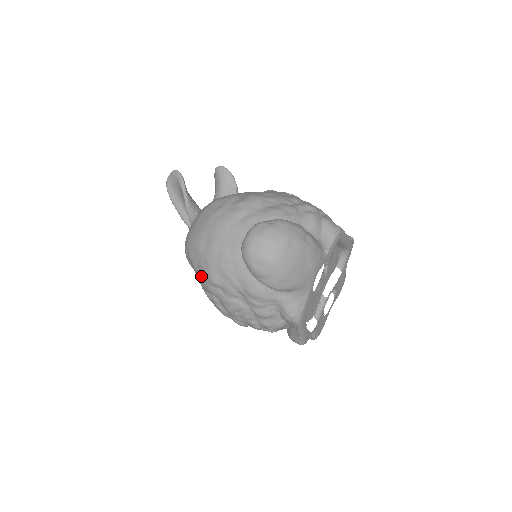
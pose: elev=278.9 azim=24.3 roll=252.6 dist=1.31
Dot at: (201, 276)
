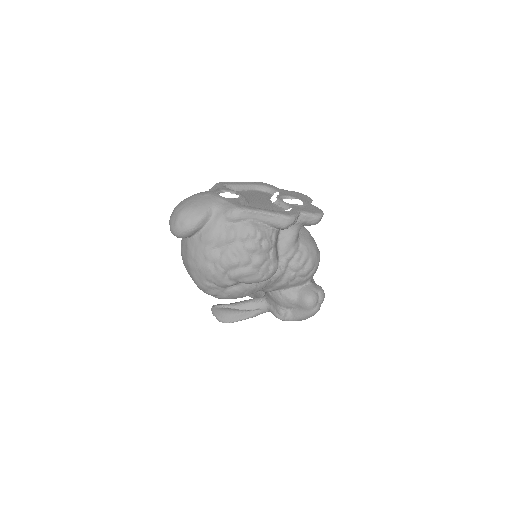
Dot at: (211, 280)
